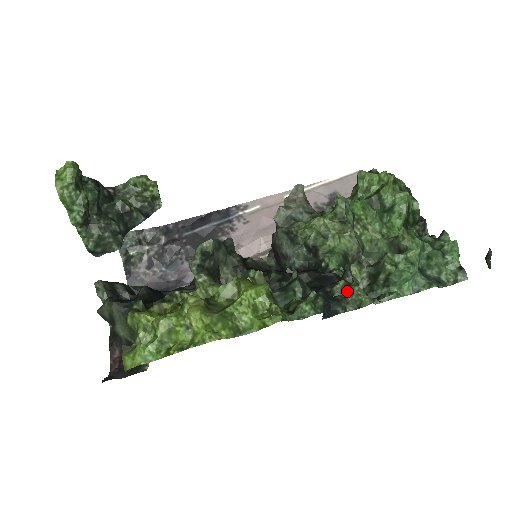
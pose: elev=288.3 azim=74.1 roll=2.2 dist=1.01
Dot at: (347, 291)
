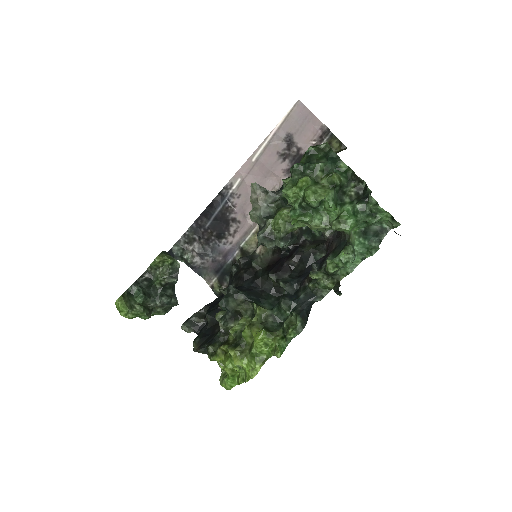
Dot at: (317, 286)
